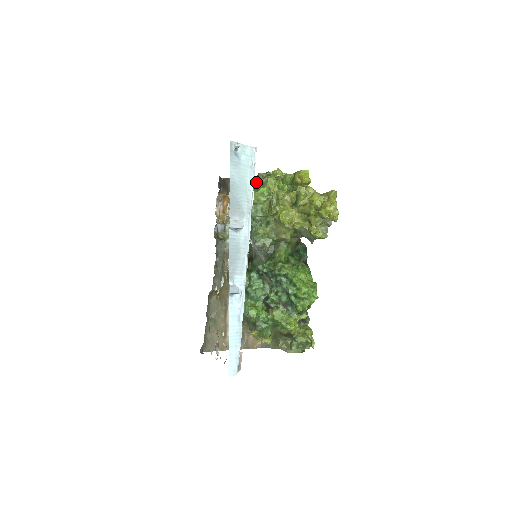
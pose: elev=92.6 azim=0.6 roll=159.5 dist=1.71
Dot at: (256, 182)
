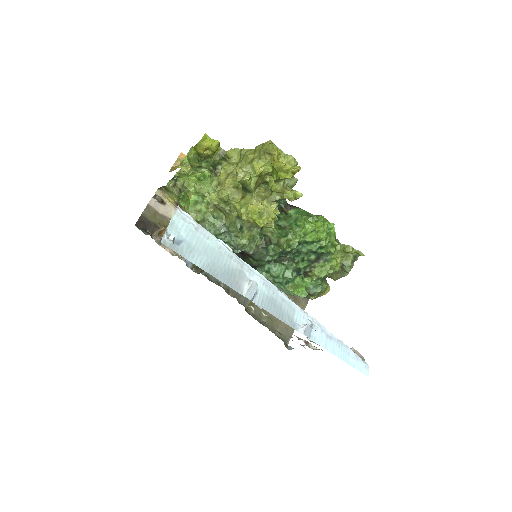
Dot at: (171, 194)
